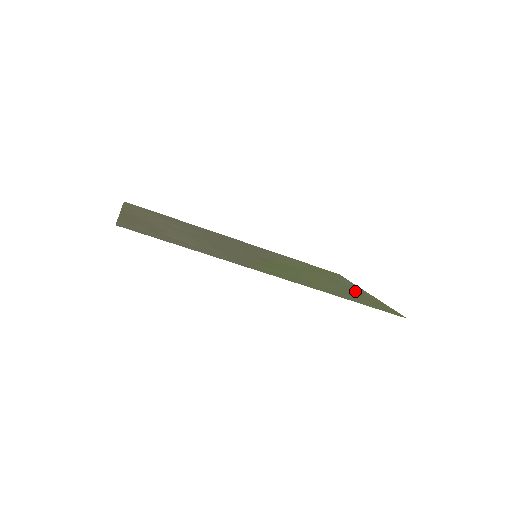
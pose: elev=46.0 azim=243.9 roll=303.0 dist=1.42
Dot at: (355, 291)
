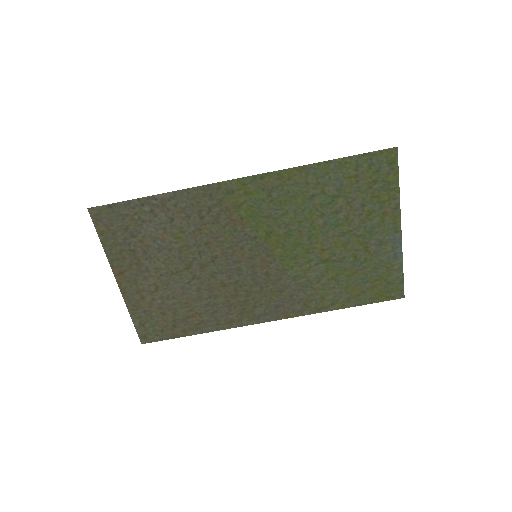
Dot at: (371, 217)
